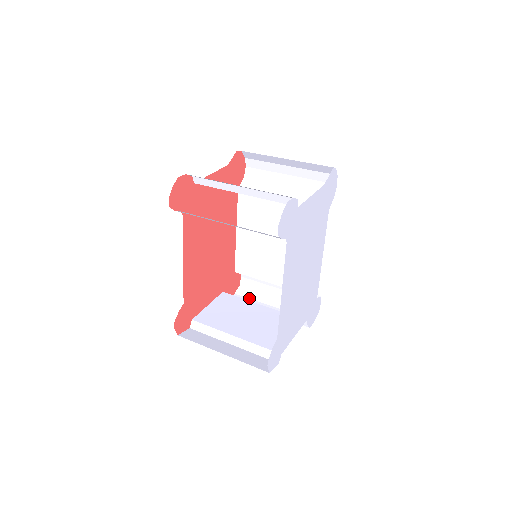
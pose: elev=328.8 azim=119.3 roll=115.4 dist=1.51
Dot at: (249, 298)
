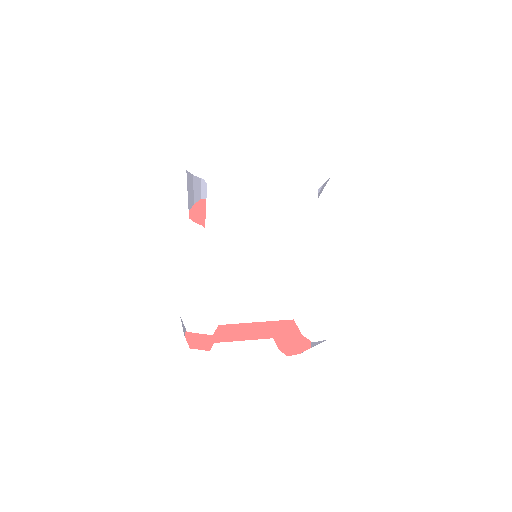
Dot at: occluded
